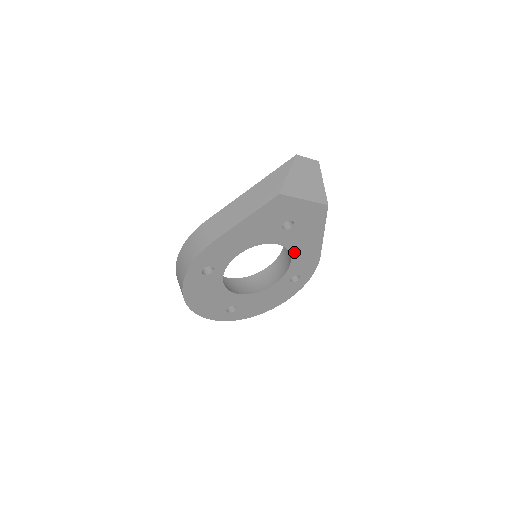
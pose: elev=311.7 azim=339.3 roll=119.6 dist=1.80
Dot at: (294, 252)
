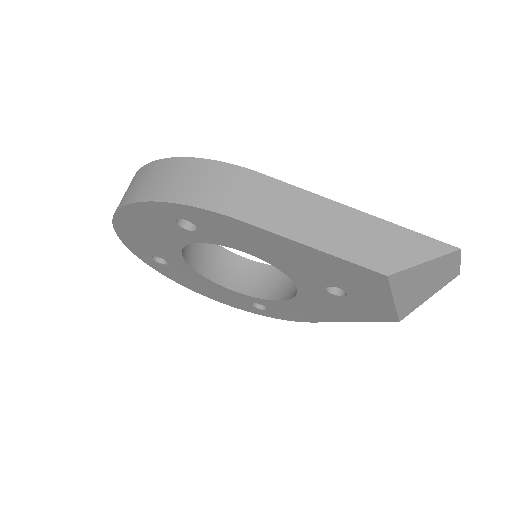
Dot at: (297, 301)
